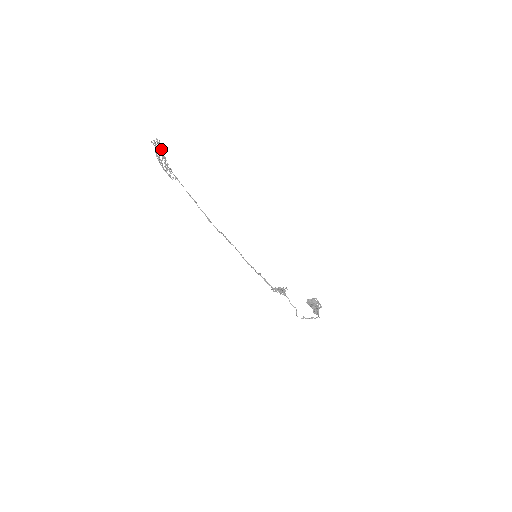
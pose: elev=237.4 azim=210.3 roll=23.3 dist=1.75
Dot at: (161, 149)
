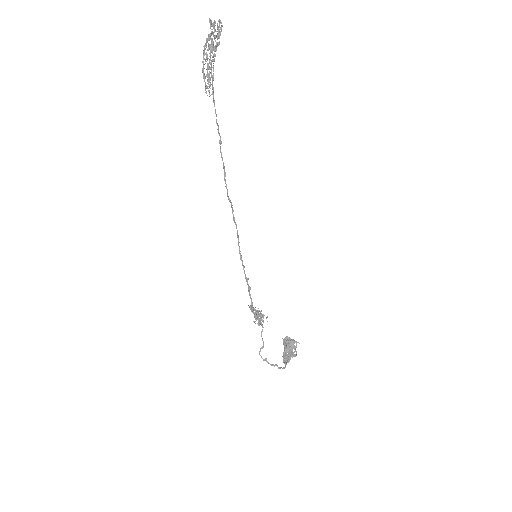
Dot at: occluded
